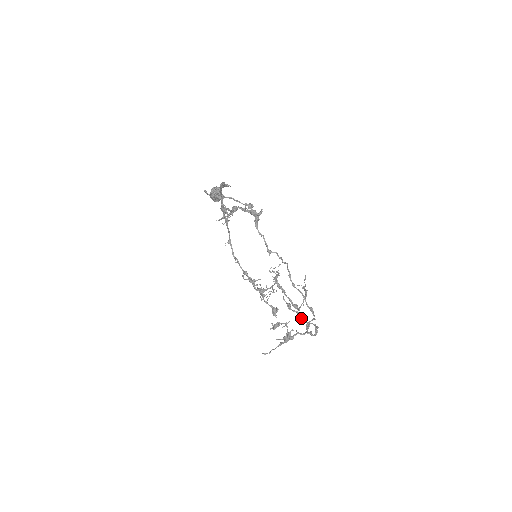
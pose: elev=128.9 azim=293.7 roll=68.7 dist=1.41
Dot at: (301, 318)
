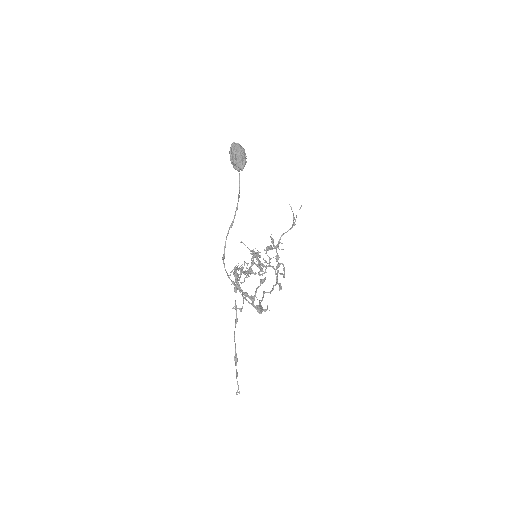
Dot at: (276, 260)
